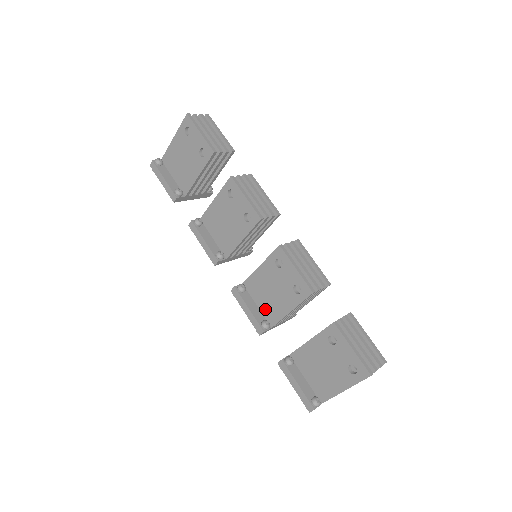
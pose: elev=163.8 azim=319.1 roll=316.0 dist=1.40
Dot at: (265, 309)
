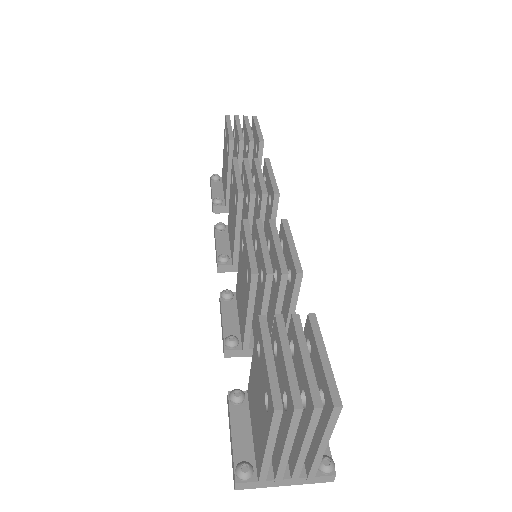
Dot at: (240, 321)
